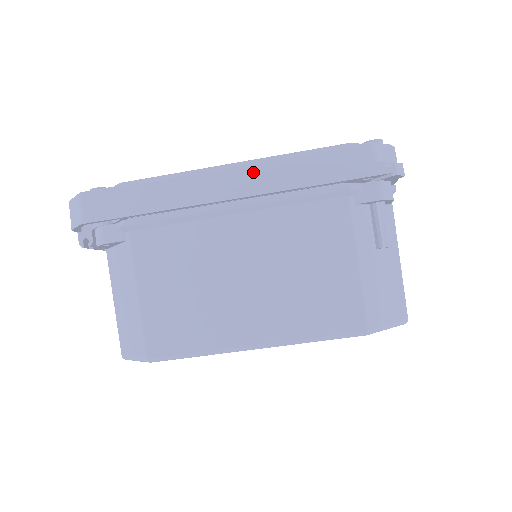
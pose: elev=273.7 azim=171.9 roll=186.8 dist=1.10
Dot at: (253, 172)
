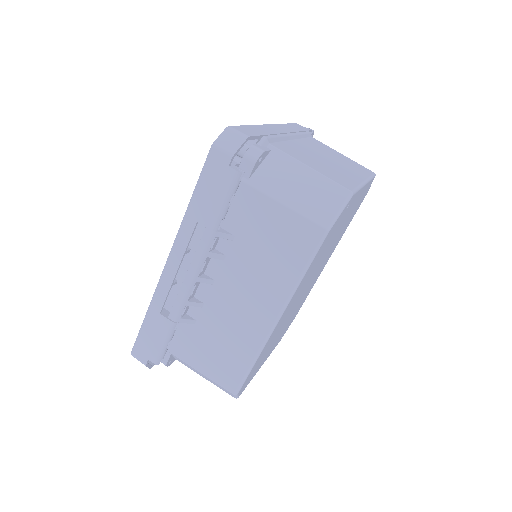
Dot at: (280, 126)
